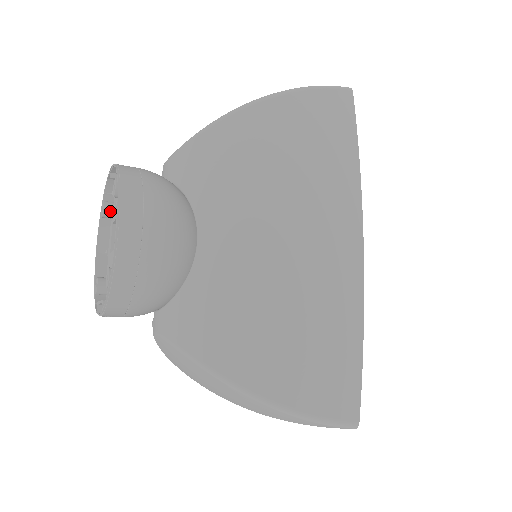
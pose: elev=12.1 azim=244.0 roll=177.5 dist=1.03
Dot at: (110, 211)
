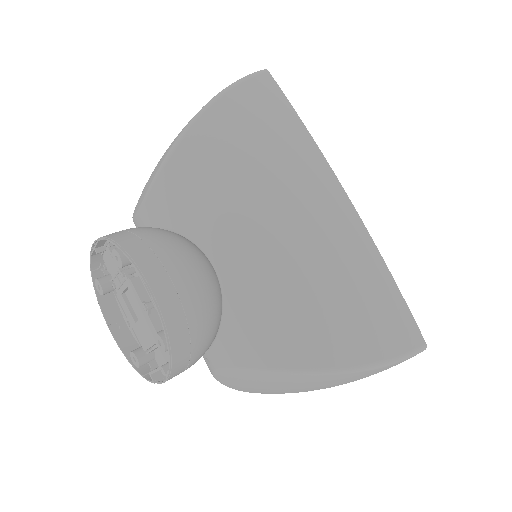
Dot at: (108, 285)
